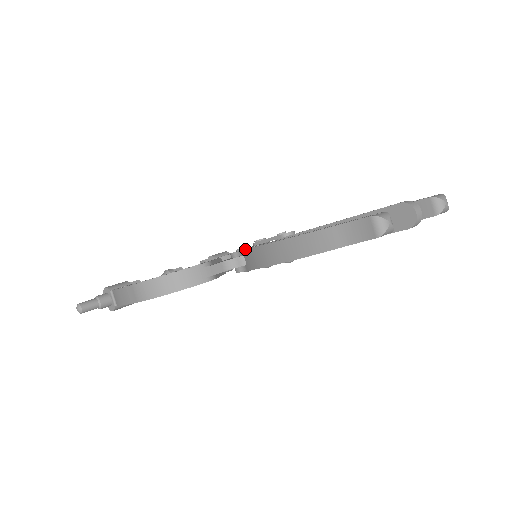
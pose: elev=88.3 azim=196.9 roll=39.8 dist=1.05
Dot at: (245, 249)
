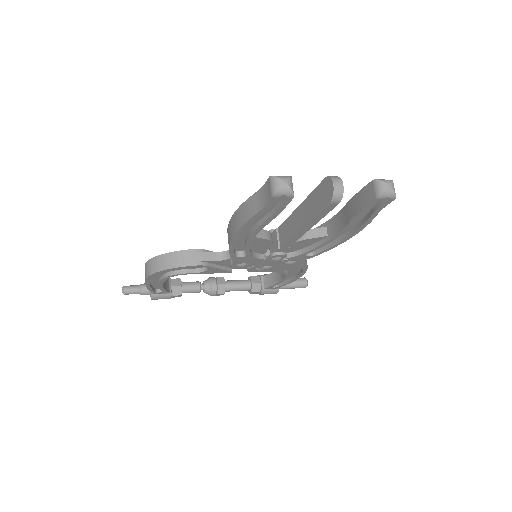
Dot at: occluded
